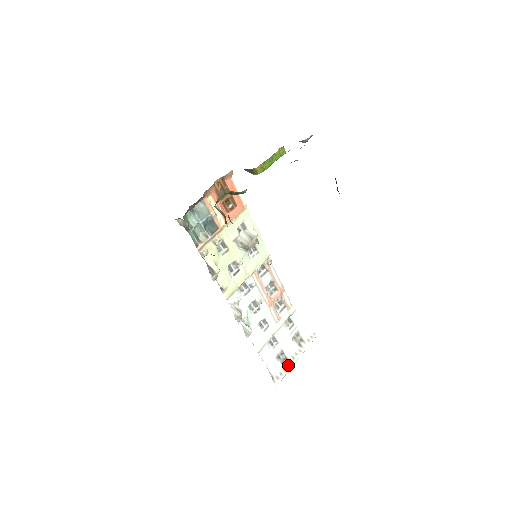
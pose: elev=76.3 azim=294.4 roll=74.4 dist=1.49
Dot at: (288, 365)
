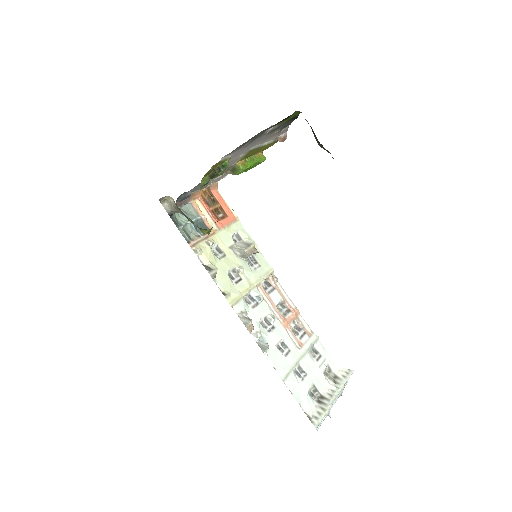
Dot at: (326, 403)
